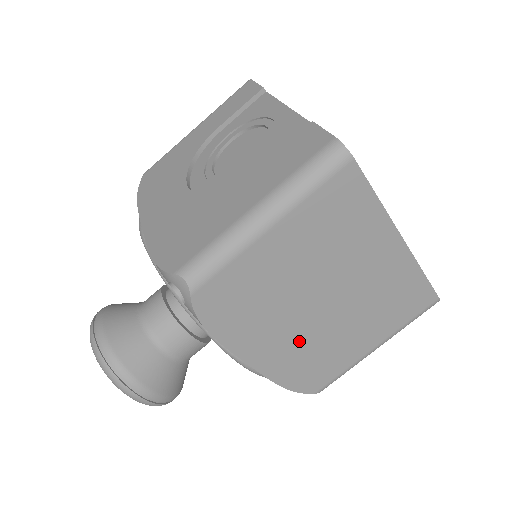
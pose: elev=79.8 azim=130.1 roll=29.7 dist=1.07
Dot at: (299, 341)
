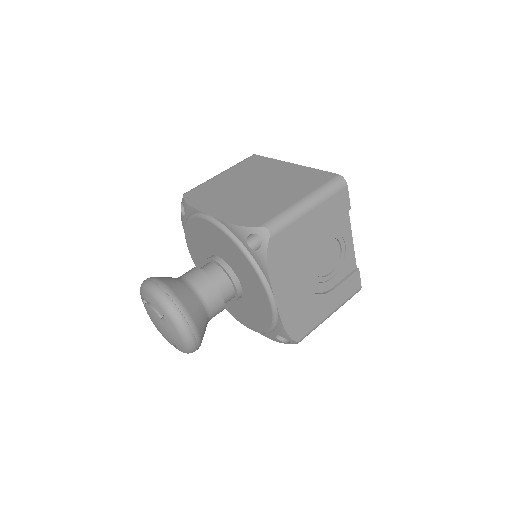
Dot at: (241, 203)
